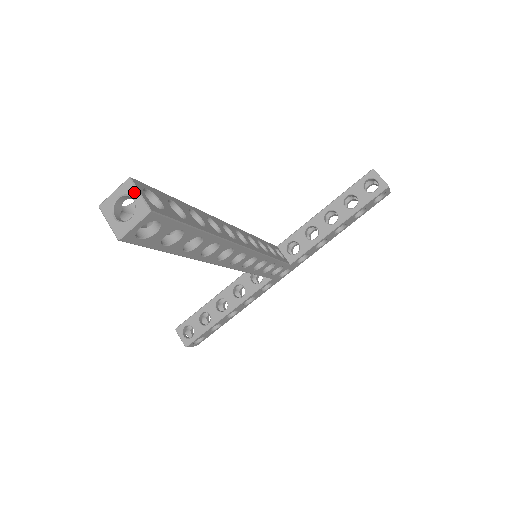
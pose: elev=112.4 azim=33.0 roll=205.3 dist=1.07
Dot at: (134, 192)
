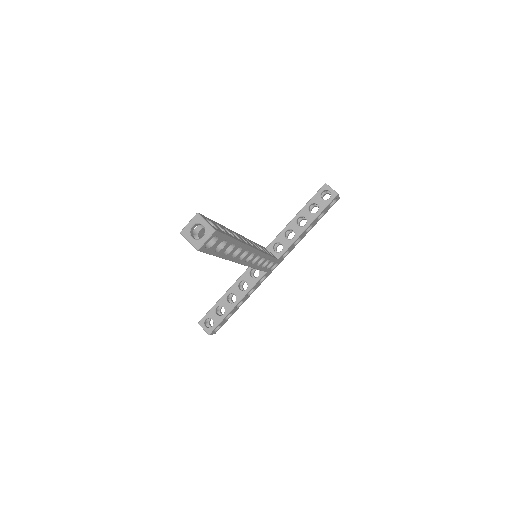
Dot at: (202, 221)
